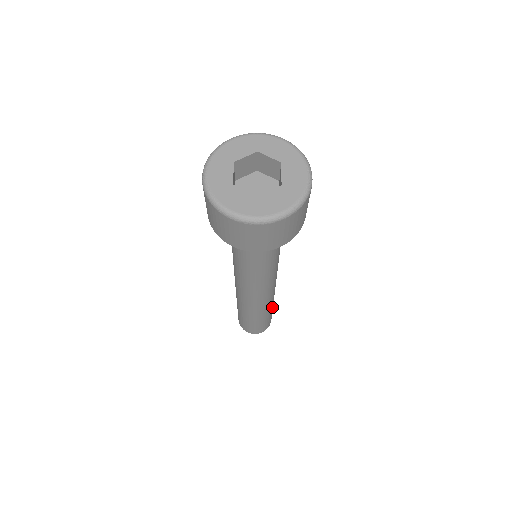
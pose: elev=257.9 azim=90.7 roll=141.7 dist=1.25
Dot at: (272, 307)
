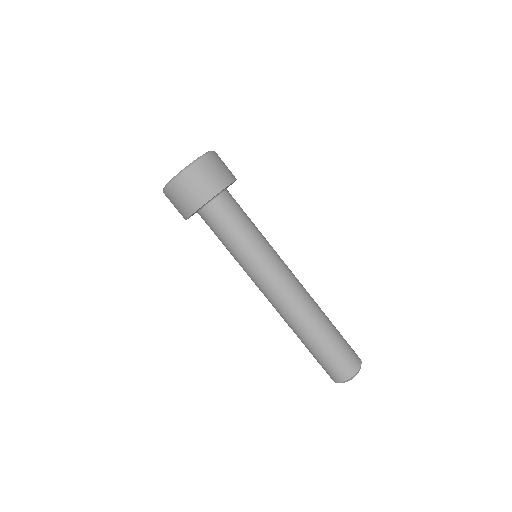
Dot at: occluded
